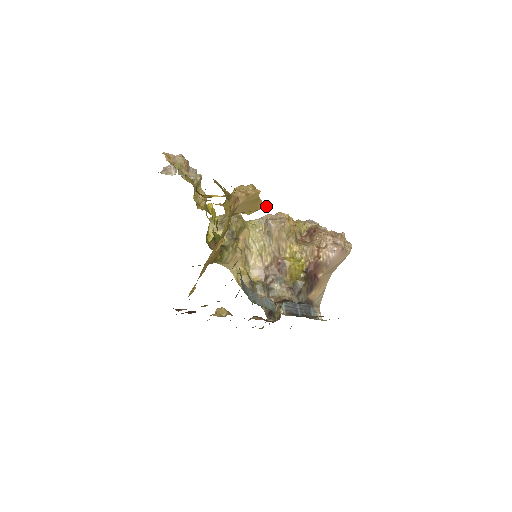
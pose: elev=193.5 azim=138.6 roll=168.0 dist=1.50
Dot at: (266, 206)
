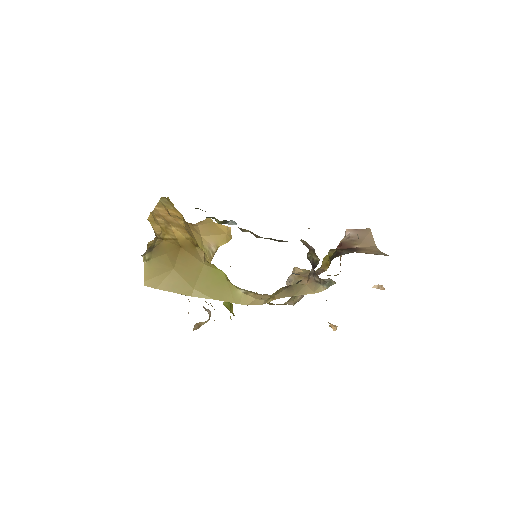
Dot at: (229, 228)
